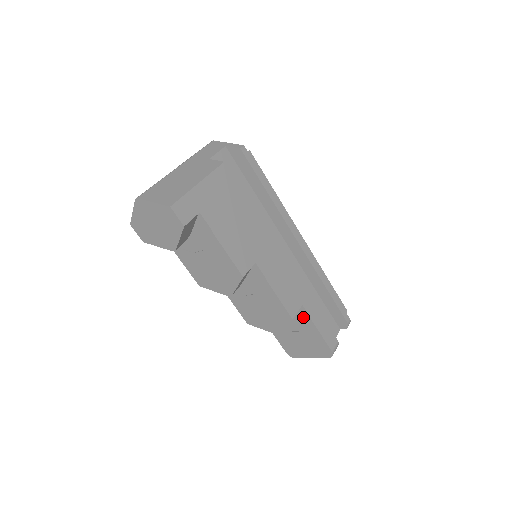
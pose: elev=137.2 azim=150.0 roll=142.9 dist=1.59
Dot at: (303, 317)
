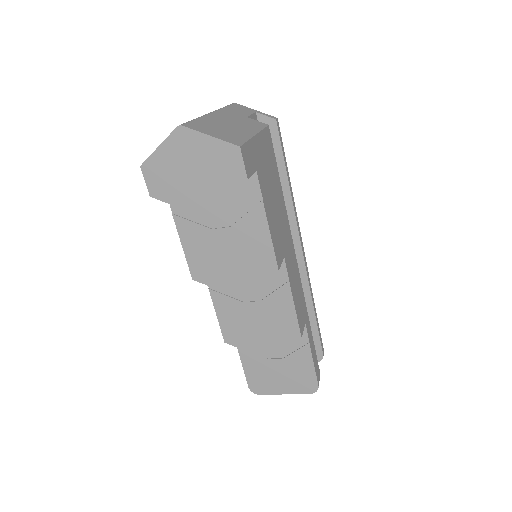
Dot at: occluded
